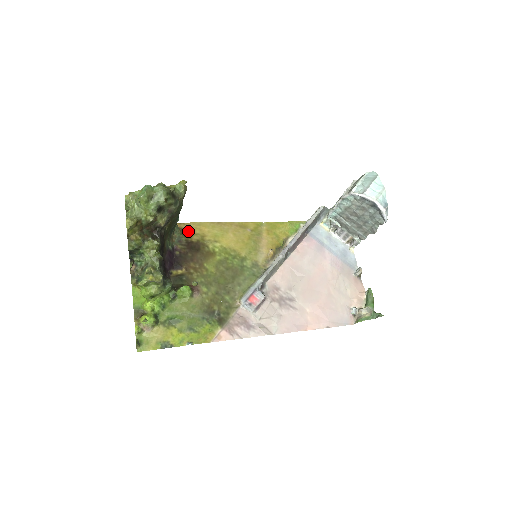
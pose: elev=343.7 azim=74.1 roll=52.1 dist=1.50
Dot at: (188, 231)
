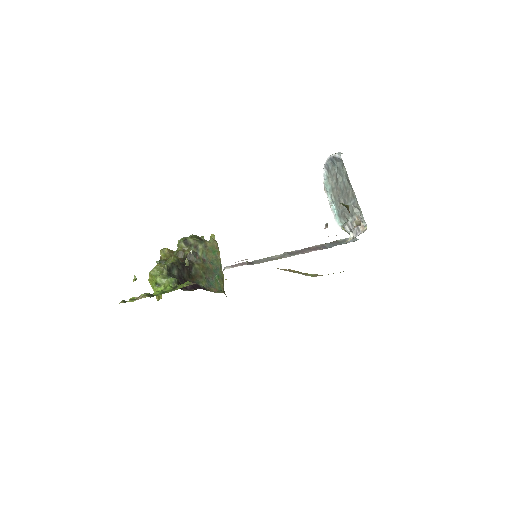
Dot at: occluded
